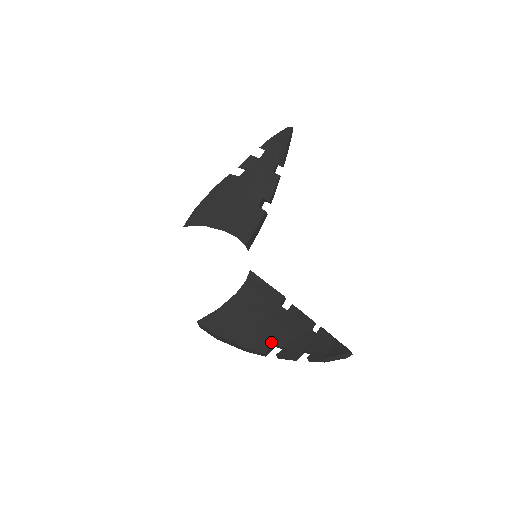
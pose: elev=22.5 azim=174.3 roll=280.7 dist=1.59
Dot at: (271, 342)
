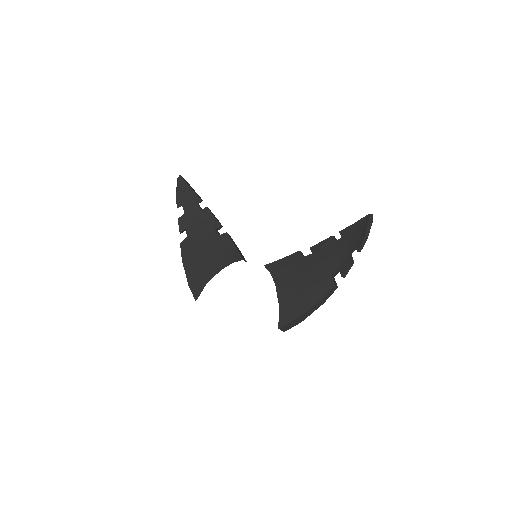
Dot at: (329, 276)
